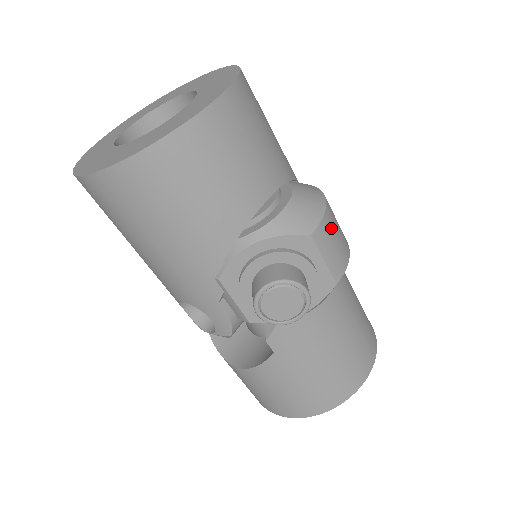
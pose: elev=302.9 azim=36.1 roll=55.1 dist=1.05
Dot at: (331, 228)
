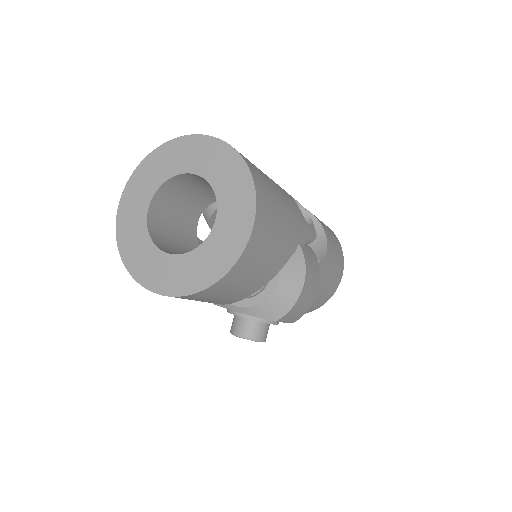
Dot at: (297, 308)
